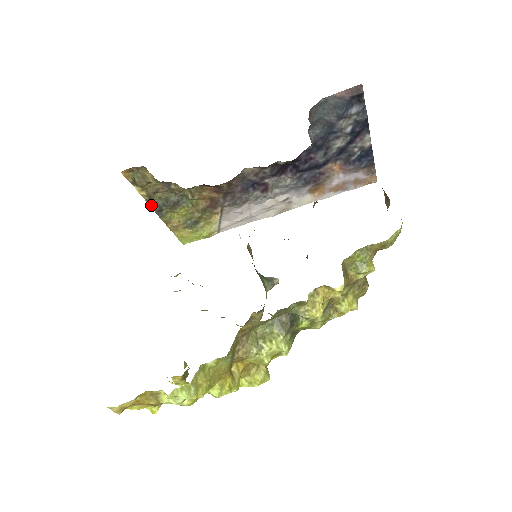
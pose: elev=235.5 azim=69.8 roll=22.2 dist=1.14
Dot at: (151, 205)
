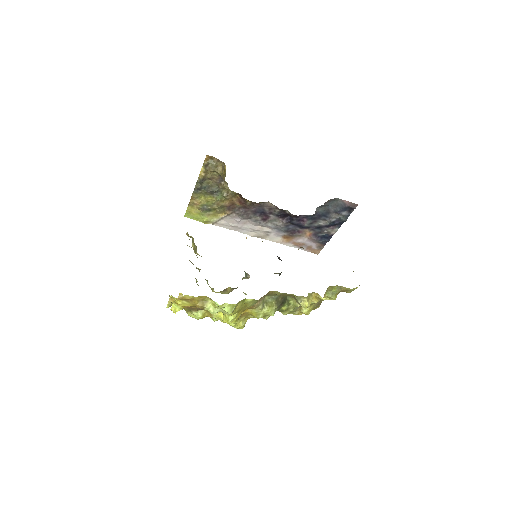
Dot at: (198, 183)
